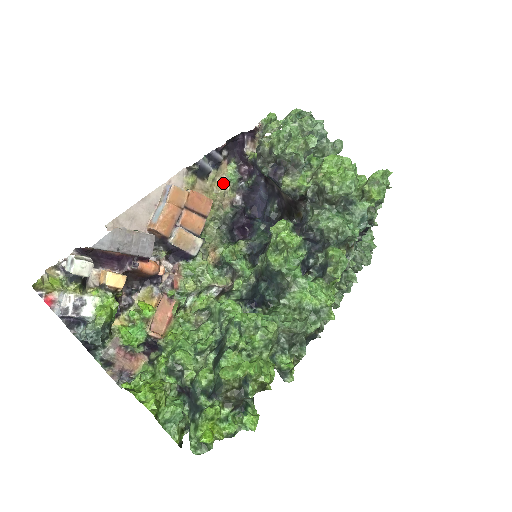
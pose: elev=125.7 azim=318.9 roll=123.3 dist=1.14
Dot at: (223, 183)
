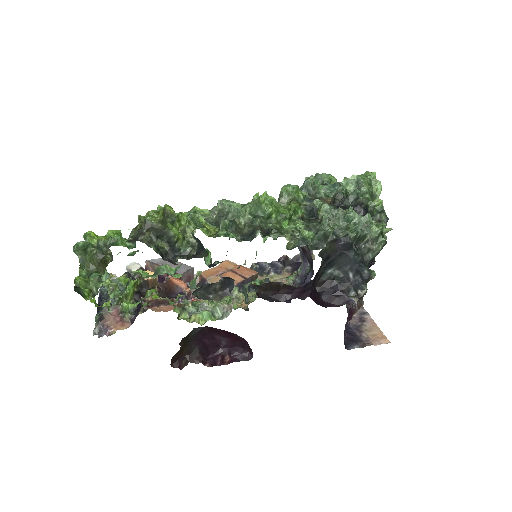
Dot at: (280, 281)
